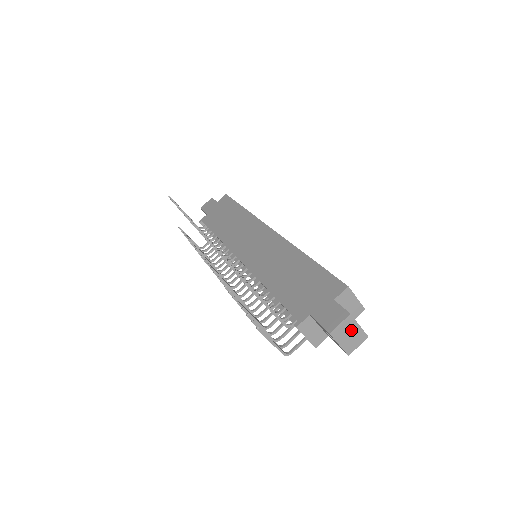
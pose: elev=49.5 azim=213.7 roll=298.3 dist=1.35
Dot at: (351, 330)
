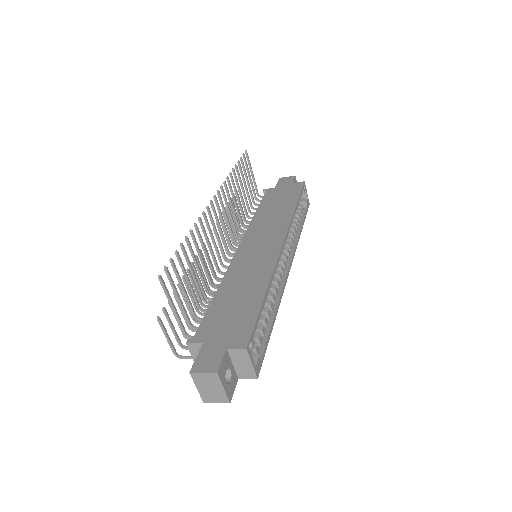
Dot at: (213, 385)
